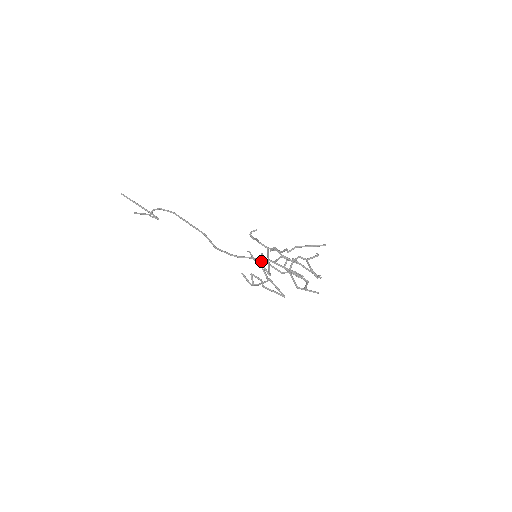
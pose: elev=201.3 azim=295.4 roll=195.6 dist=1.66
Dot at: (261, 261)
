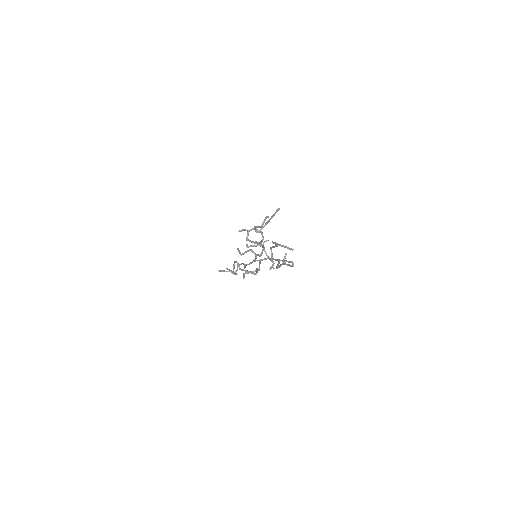
Dot at: (255, 257)
